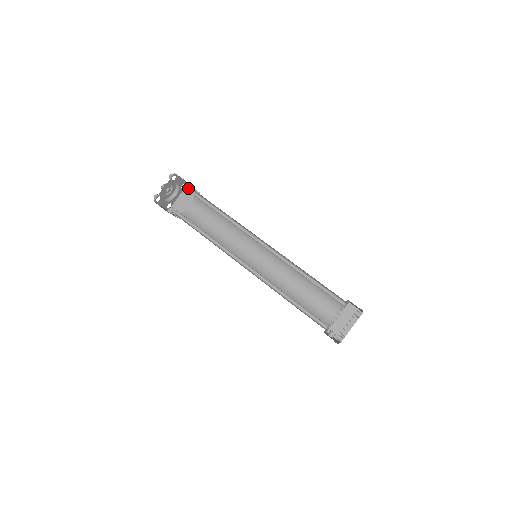
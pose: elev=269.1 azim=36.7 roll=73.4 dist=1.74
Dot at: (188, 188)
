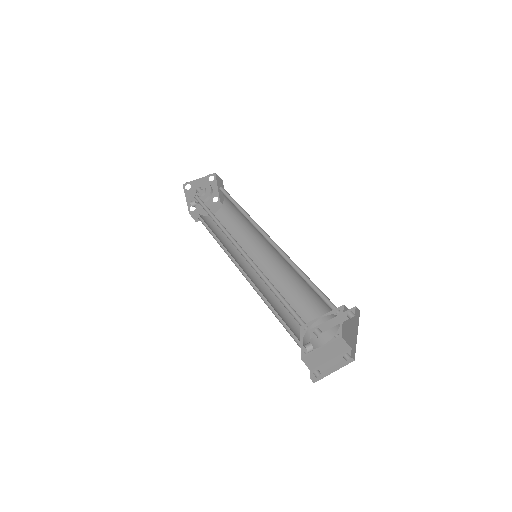
Dot at: (220, 188)
